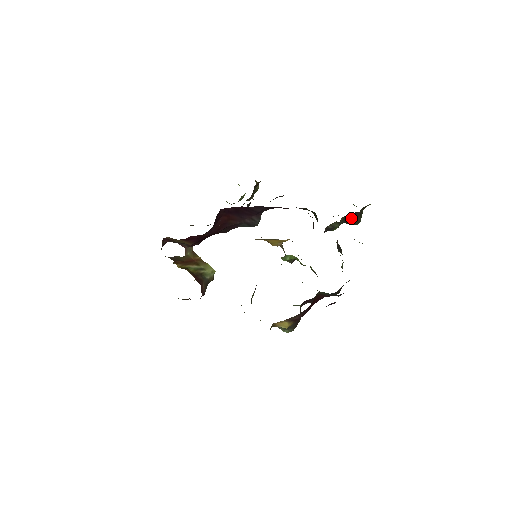
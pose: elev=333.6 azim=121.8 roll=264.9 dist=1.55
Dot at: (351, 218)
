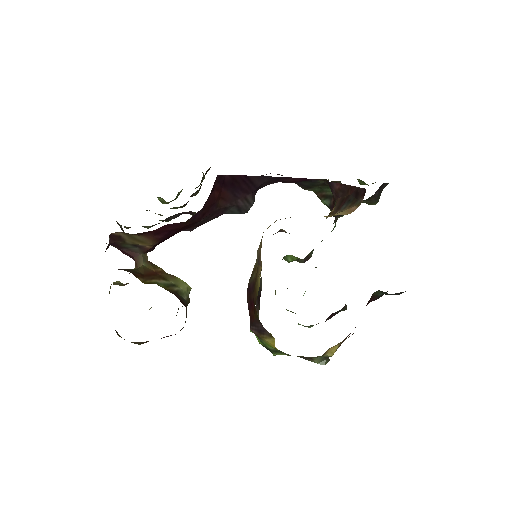
Dot at: (377, 192)
